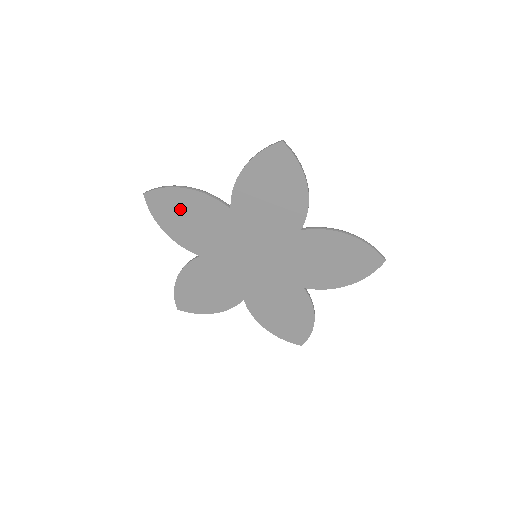
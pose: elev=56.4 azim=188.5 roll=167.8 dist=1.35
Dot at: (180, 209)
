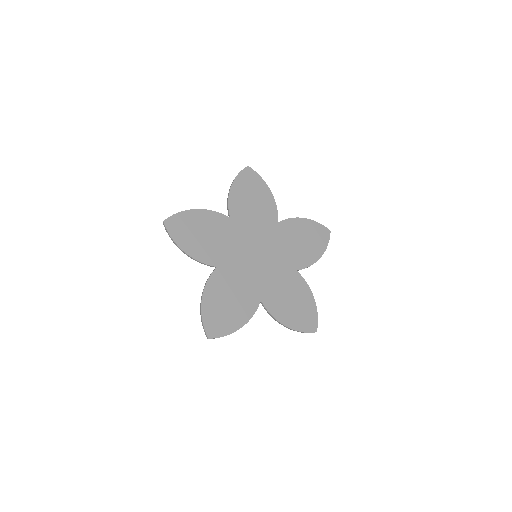
Dot at: (194, 227)
